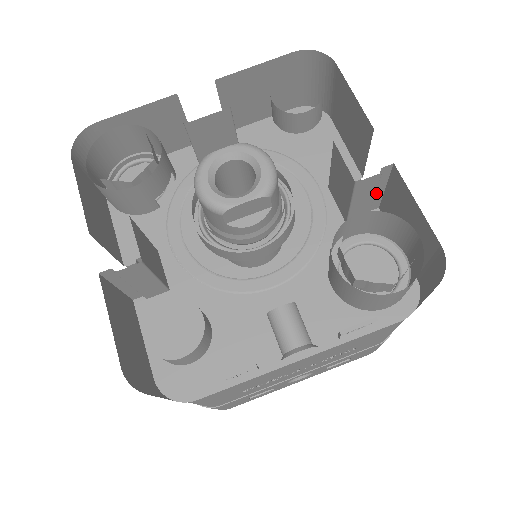
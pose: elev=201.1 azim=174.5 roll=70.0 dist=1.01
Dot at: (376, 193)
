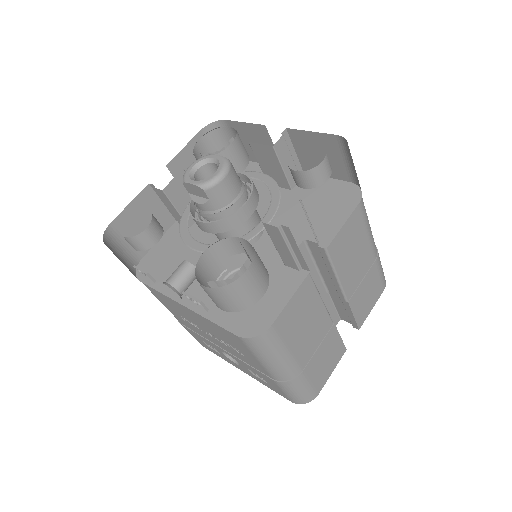
Dot at: (296, 251)
